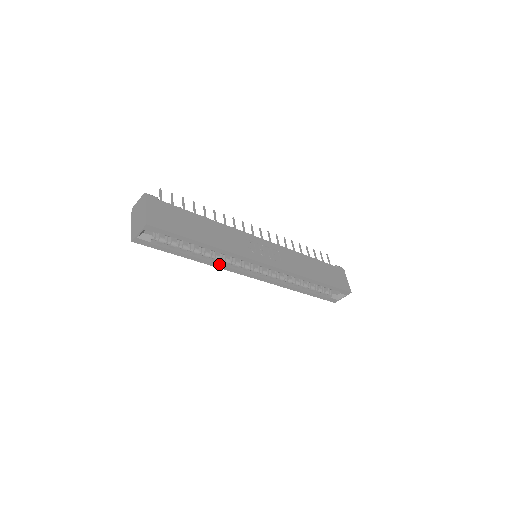
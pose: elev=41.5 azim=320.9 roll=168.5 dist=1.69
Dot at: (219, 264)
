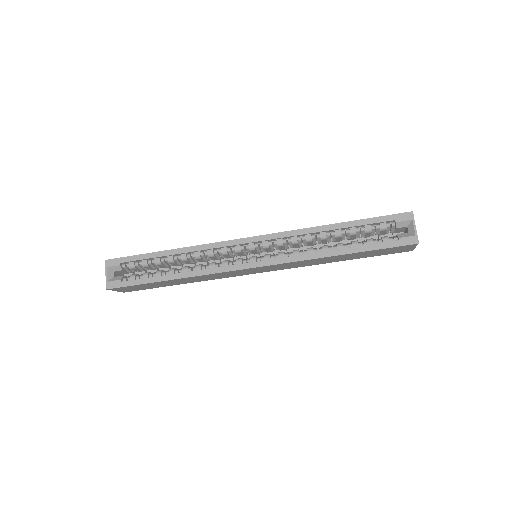
Dot at: (203, 270)
